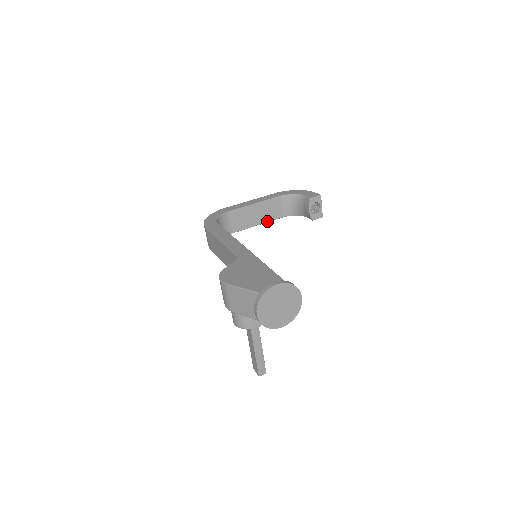
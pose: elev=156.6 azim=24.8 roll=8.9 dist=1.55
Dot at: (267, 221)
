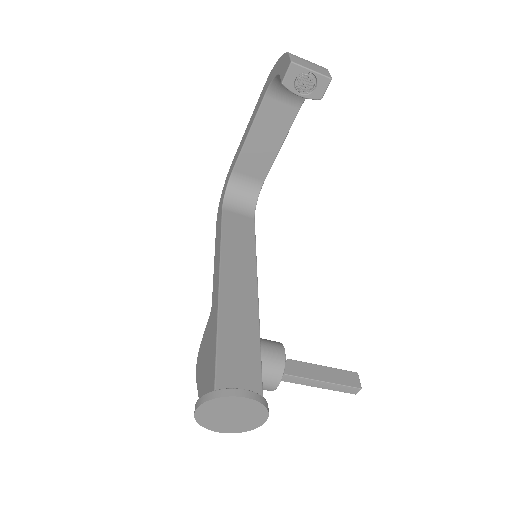
Dot at: (286, 132)
